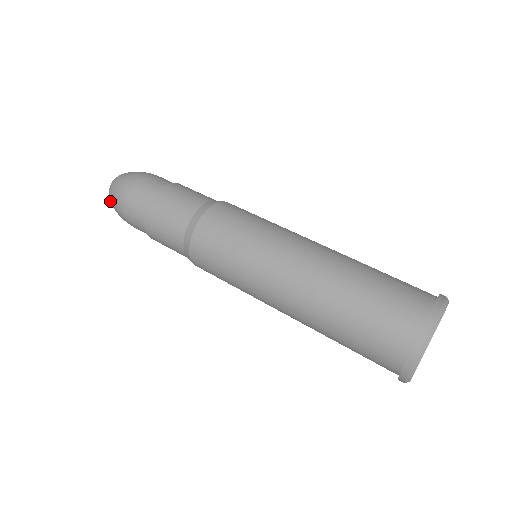
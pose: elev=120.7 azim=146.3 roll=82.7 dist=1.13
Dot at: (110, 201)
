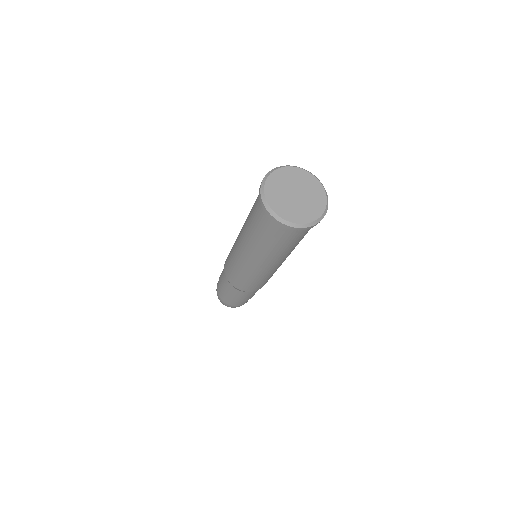
Dot at: occluded
